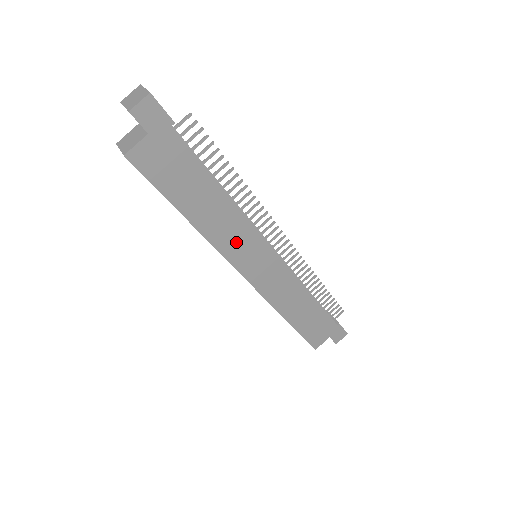
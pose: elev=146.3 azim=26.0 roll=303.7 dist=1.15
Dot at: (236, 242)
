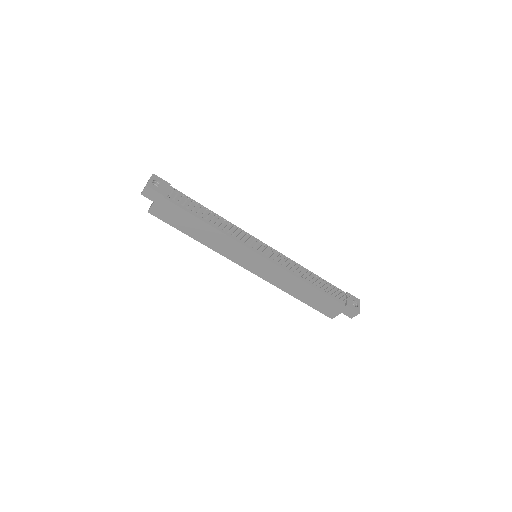
Dot at: (230, 250)
